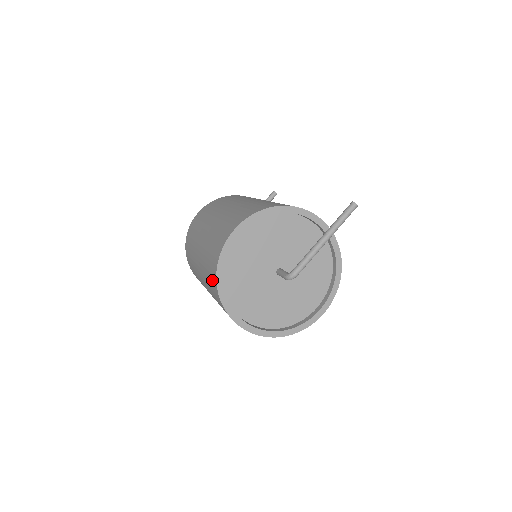
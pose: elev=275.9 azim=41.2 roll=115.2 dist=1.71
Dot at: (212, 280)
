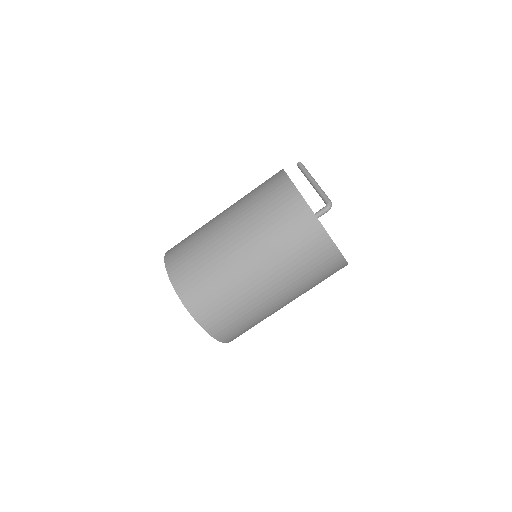
Dot at: (305, 230)
